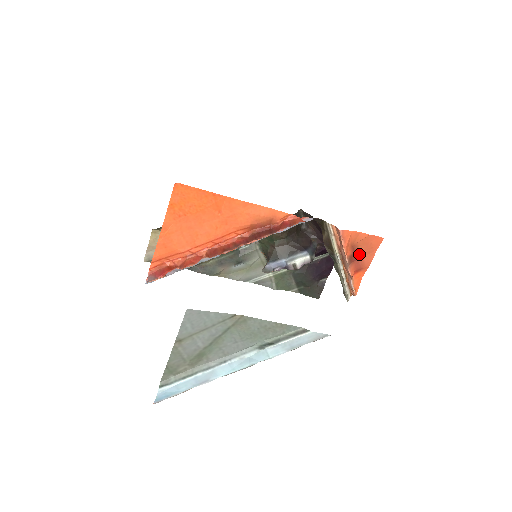
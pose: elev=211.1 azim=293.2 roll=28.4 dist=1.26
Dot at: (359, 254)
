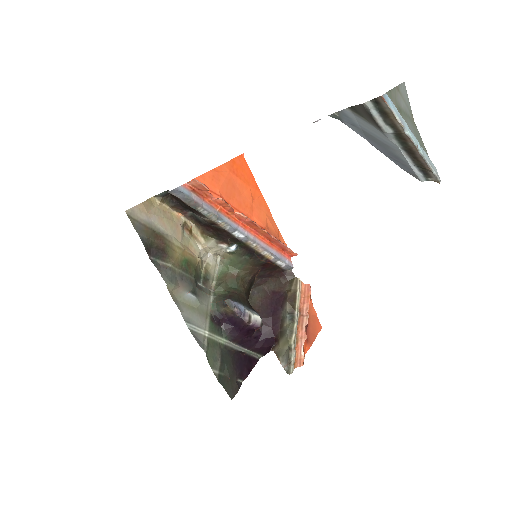
Dot at: (308, 327)
